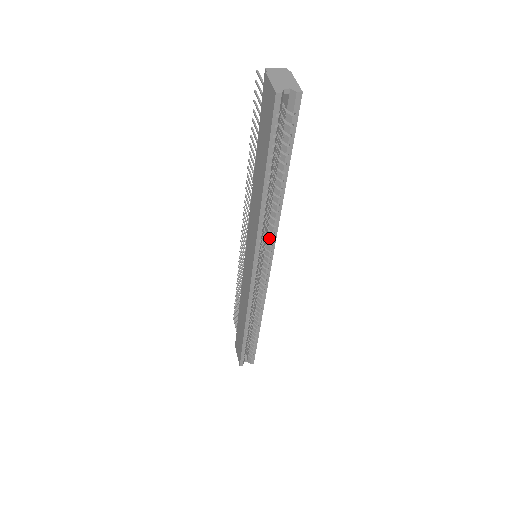
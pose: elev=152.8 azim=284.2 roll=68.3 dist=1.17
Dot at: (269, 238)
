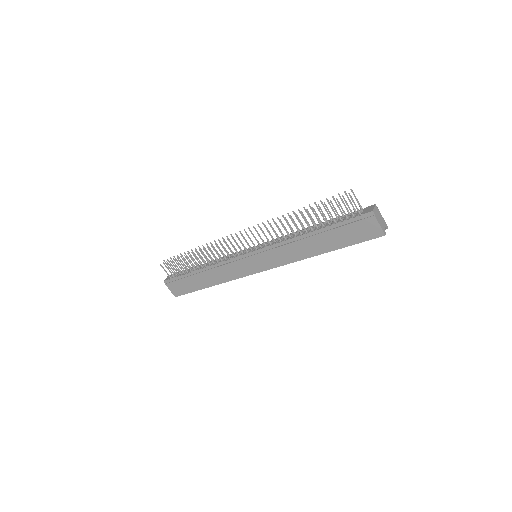
Dot at: occluded
